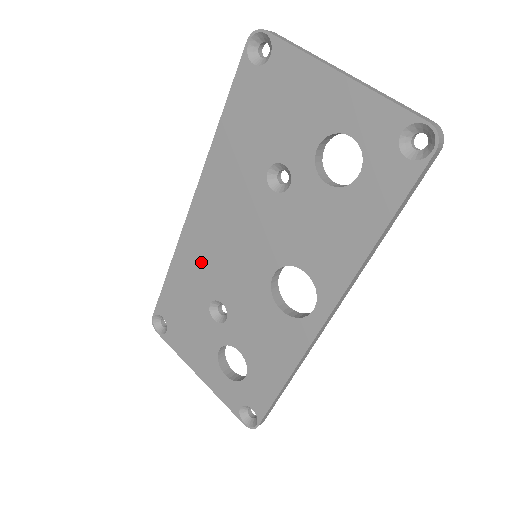
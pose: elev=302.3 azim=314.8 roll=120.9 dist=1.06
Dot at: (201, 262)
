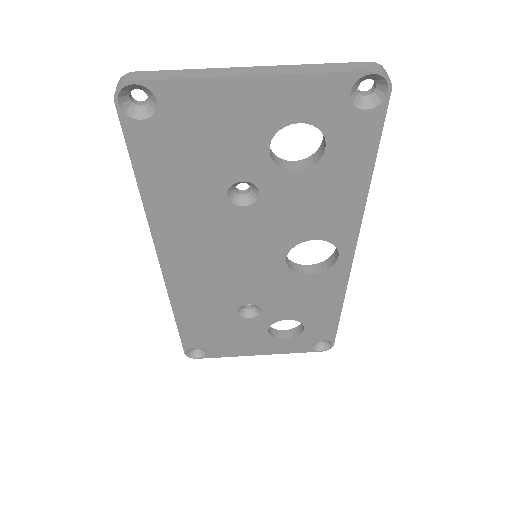
Dot at: (206, 294)
